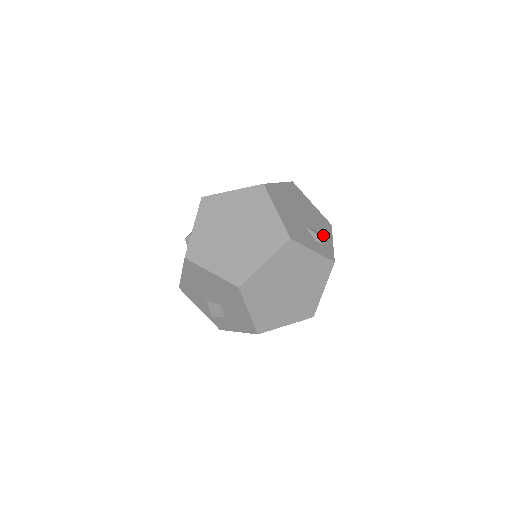
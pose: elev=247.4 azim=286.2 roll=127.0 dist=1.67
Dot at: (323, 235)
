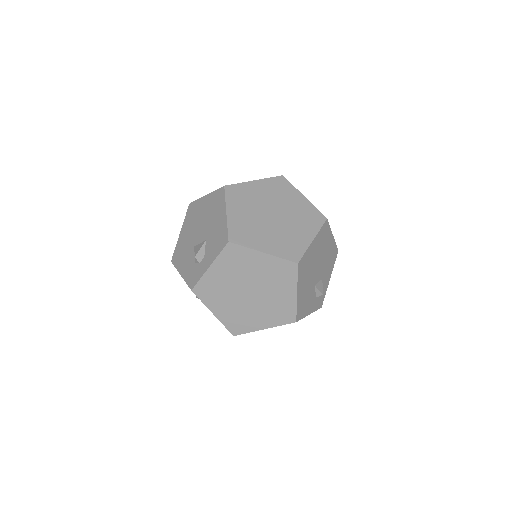
Dot at: (325, 279)
